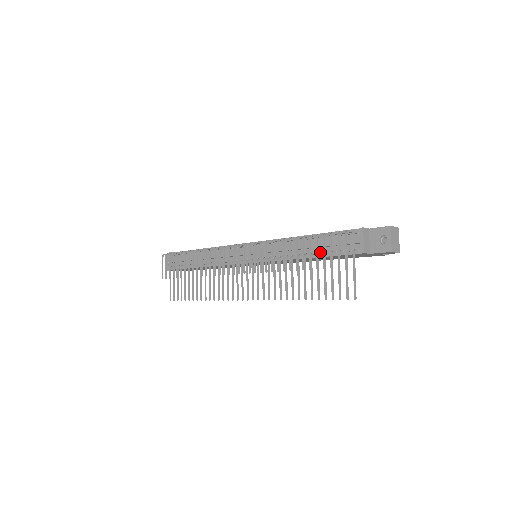
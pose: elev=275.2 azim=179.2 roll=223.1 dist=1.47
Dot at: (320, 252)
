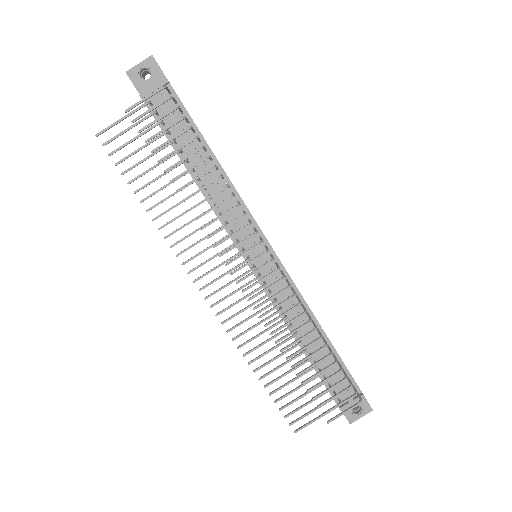
Dot at: (317, 364)
